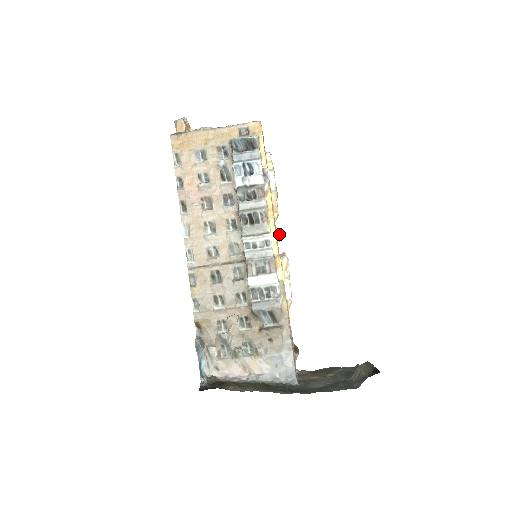
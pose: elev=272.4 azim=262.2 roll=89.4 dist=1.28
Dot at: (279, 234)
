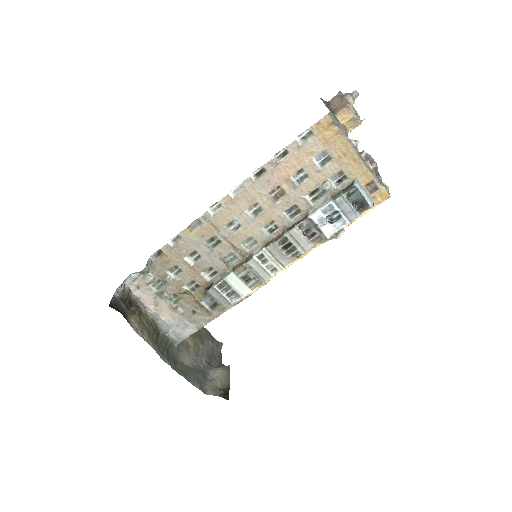
Dot at: occluded
